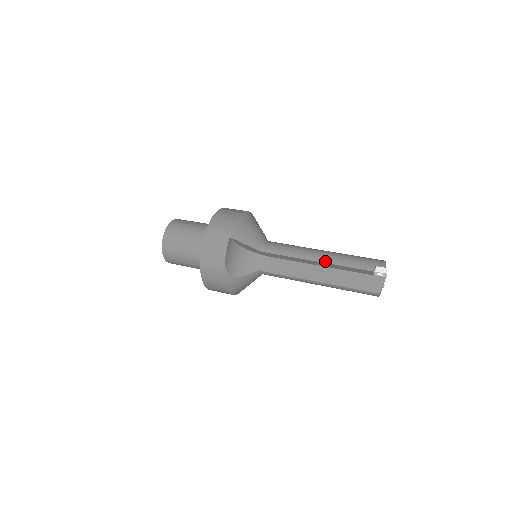
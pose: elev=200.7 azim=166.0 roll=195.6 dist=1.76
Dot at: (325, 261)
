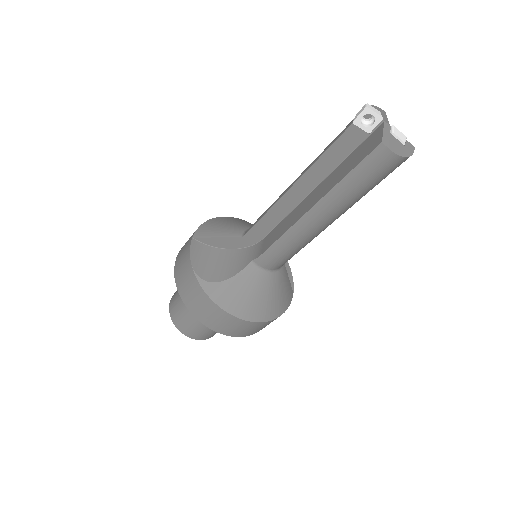
Dot at: (299, 177)
